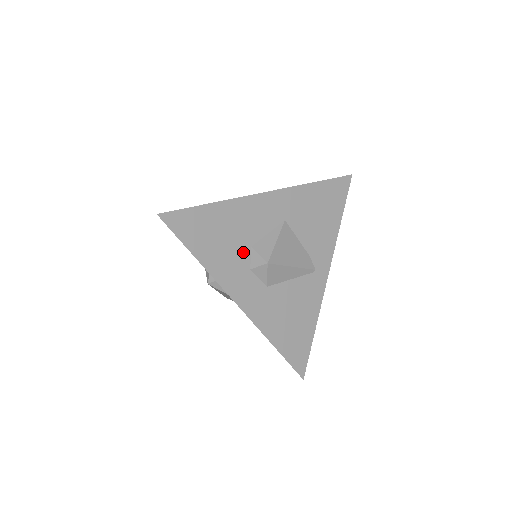
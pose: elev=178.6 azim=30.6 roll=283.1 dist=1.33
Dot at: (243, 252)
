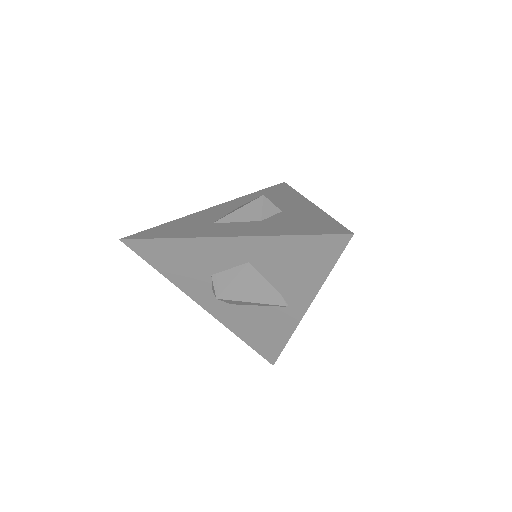
Dot at: (203, 277)
